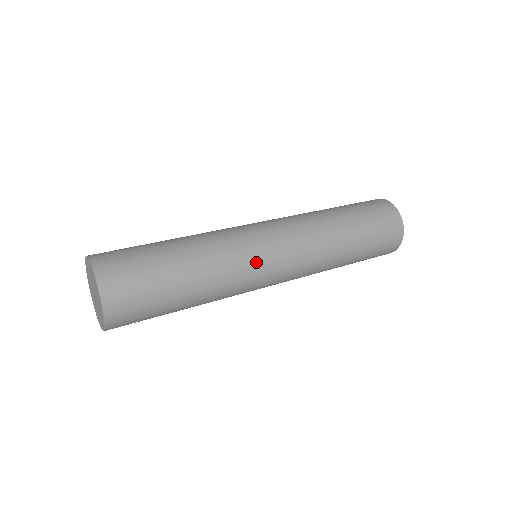
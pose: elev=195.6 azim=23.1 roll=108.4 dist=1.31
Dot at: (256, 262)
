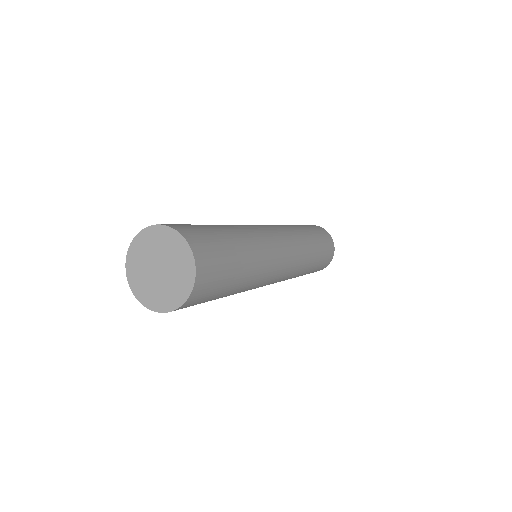
Dot at: (274, 273)
